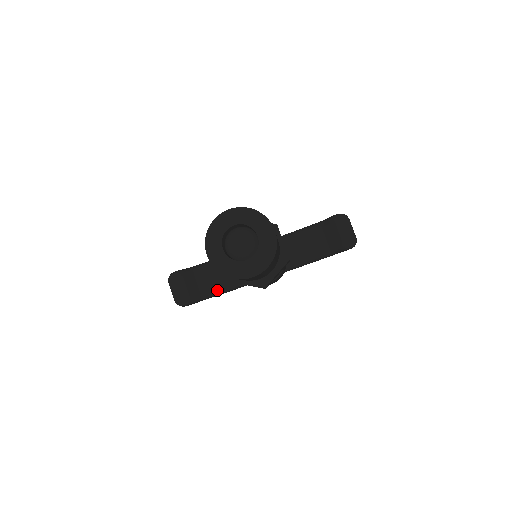
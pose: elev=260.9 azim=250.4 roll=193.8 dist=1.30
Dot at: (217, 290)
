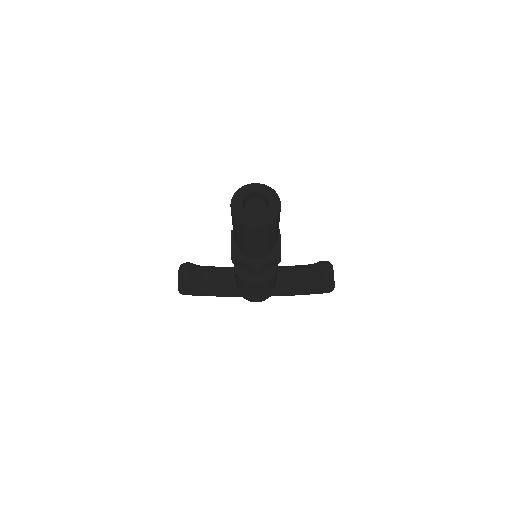
Dot at: (214, 288)
